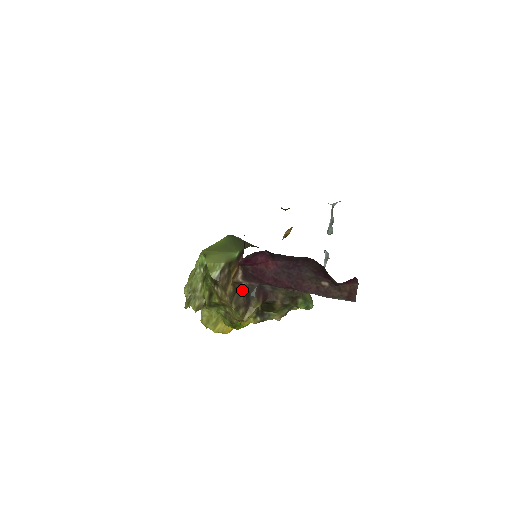
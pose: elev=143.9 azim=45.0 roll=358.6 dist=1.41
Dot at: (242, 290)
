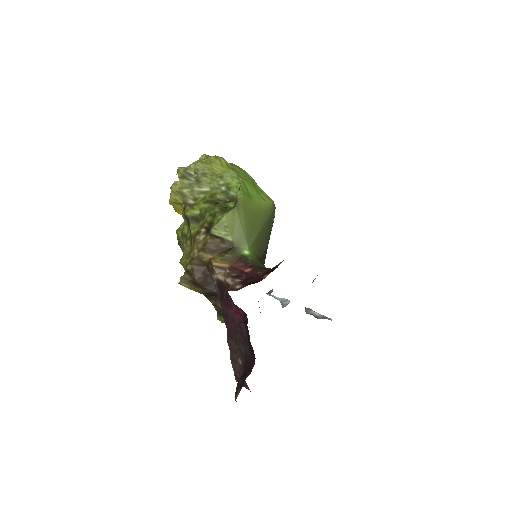
Dot at: (208, 275)
